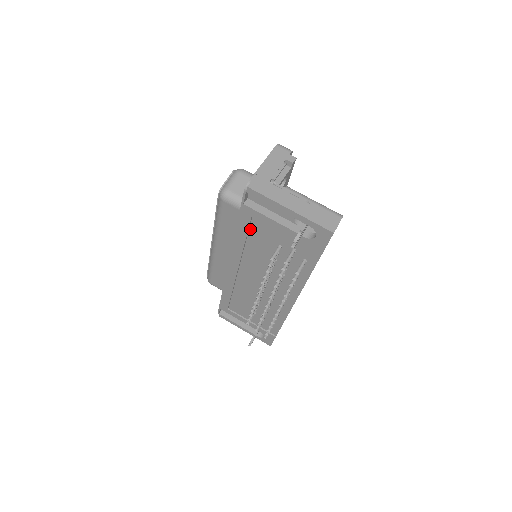
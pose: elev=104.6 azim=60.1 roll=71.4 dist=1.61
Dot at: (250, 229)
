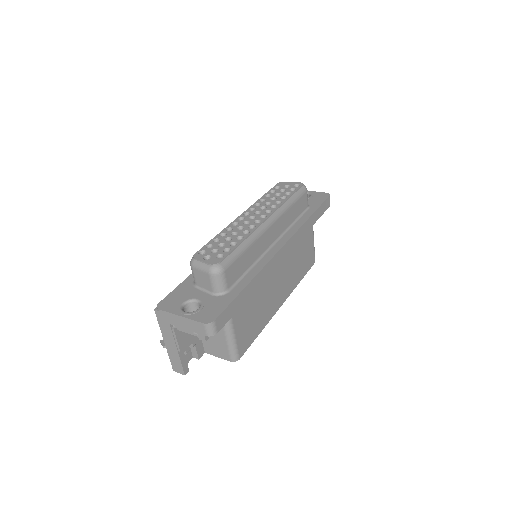
Dot at: occluded
